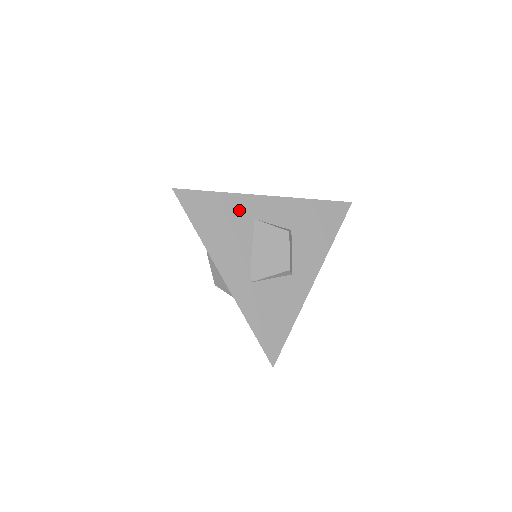
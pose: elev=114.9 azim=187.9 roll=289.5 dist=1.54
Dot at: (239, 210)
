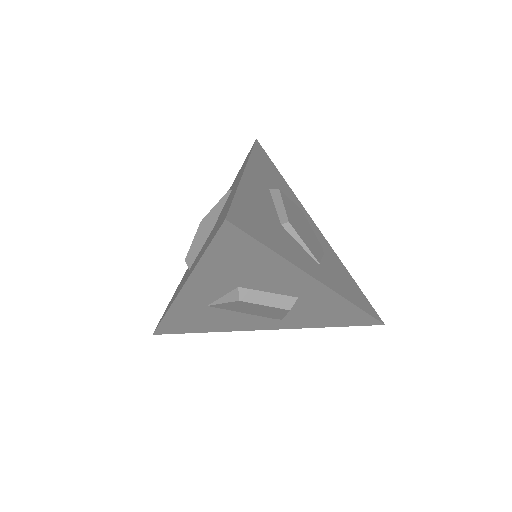
Dot at: (191, 312)
